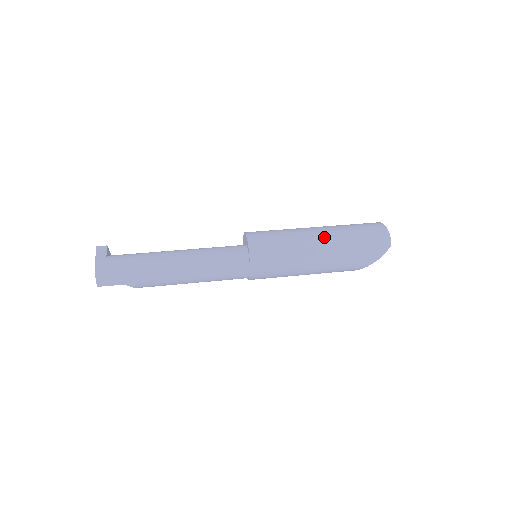
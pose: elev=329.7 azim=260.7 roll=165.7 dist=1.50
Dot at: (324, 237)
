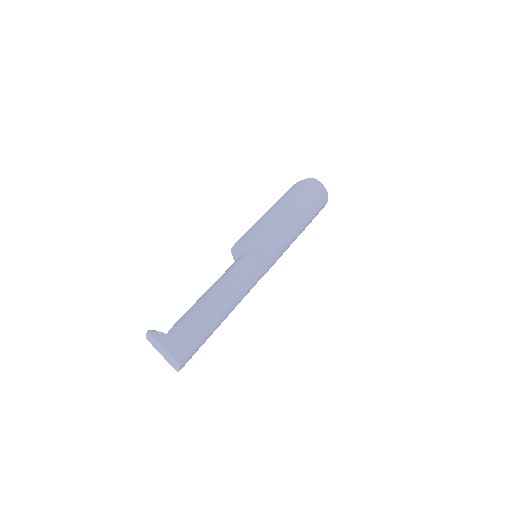
Dot at: (301, 221)
